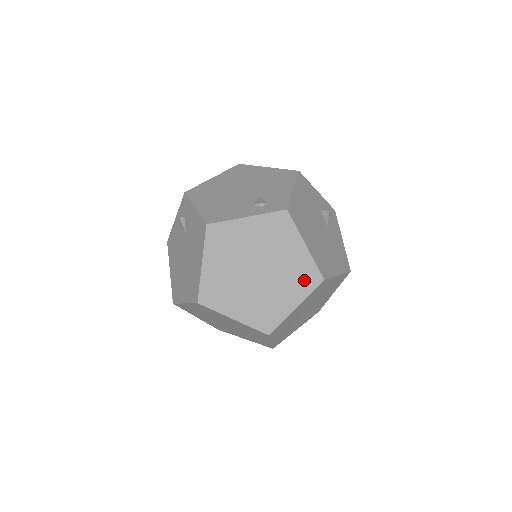
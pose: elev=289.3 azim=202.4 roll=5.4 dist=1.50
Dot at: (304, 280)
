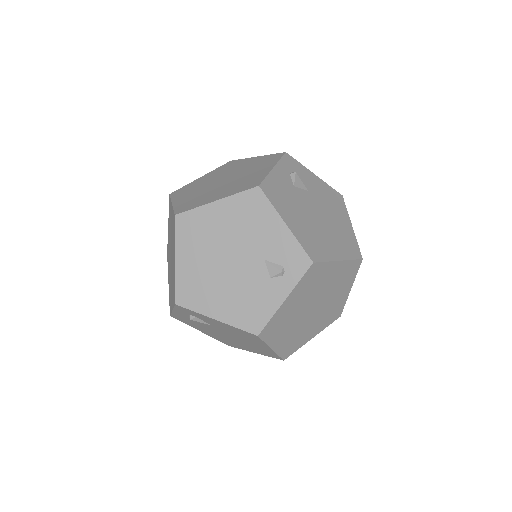
Dot at: (349, 275)
